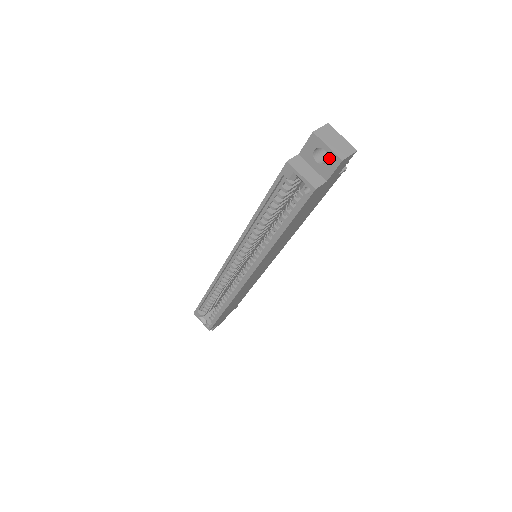
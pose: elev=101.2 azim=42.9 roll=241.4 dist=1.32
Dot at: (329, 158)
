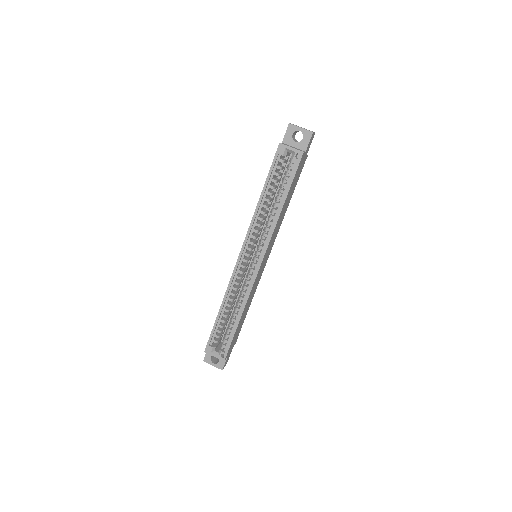
Dot at: (304, 135)
